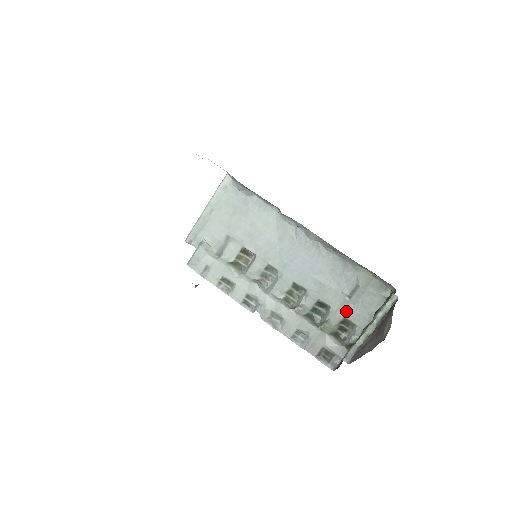
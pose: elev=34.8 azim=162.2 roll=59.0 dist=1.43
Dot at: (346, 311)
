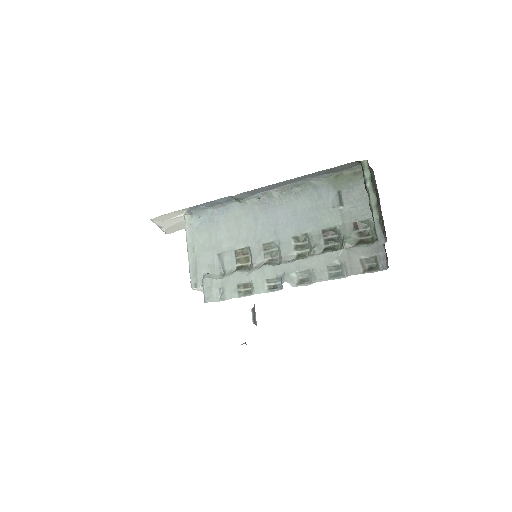
Dot at: (350, 217)
